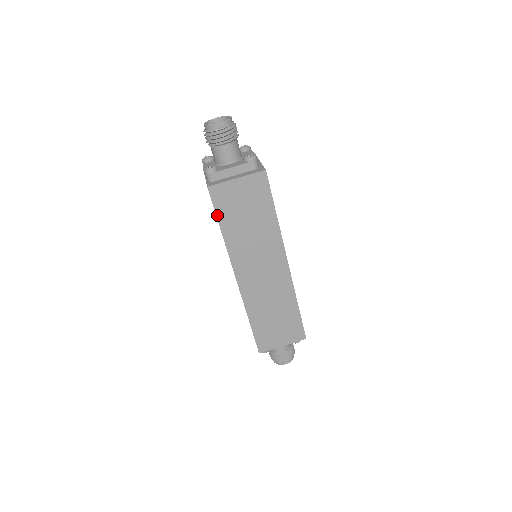
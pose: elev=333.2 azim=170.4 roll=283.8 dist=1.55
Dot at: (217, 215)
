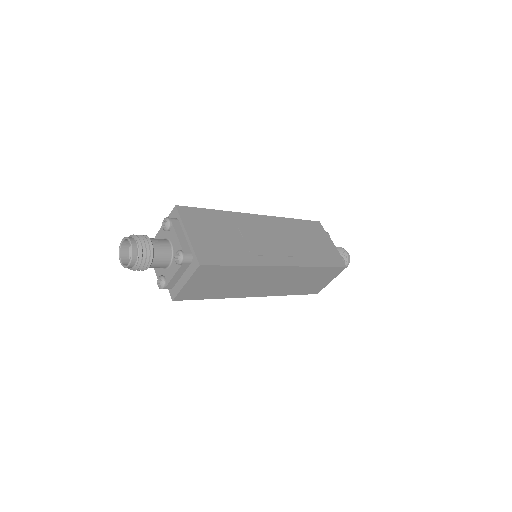
Dot at: (199, 299)
